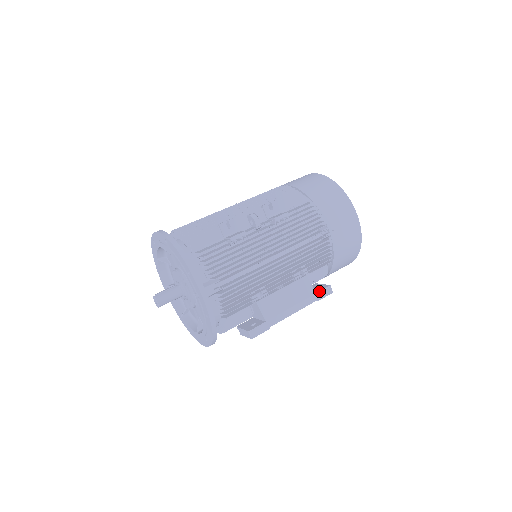
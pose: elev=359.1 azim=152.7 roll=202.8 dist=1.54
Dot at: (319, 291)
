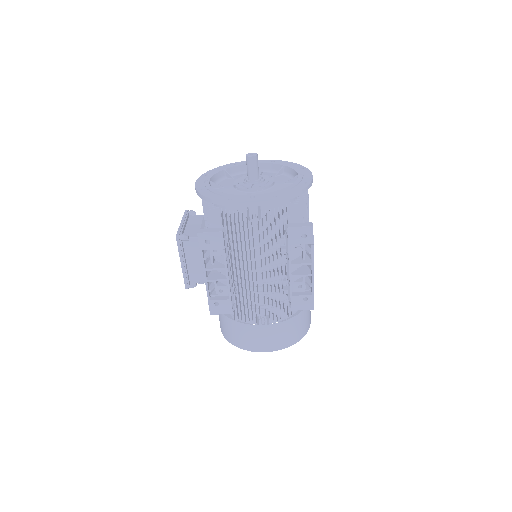
Dot at: occluded
